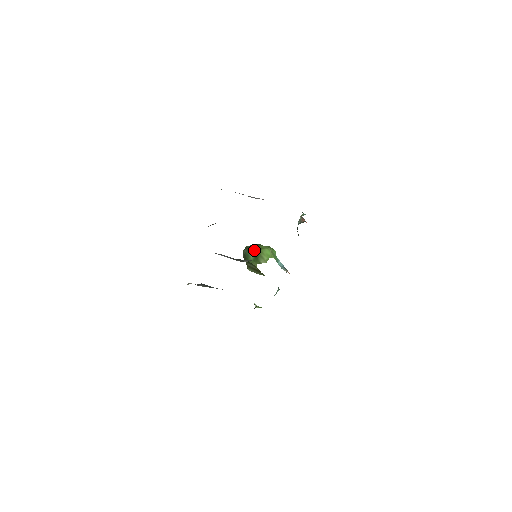
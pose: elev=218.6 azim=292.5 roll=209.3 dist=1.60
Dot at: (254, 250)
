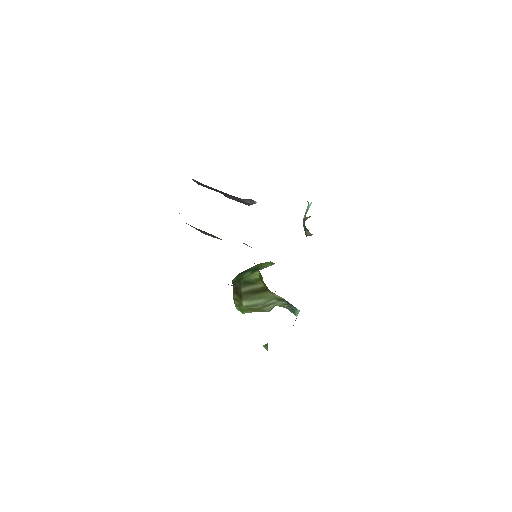
Dot at: (249, 268)
